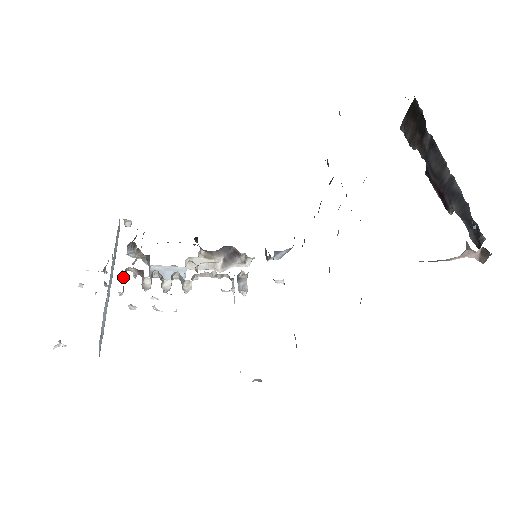
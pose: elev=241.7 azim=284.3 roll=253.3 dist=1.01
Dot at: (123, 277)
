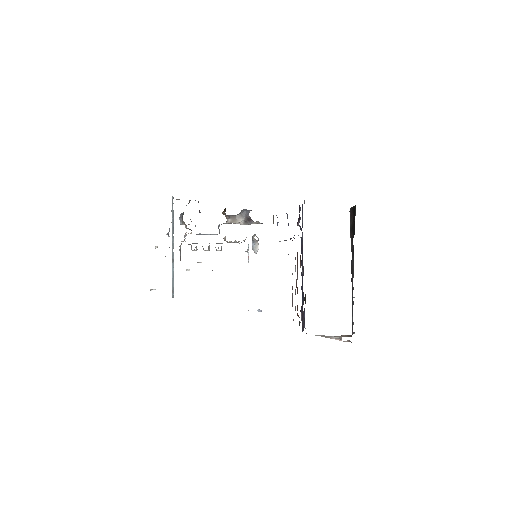
Dot at: (179, 250)
